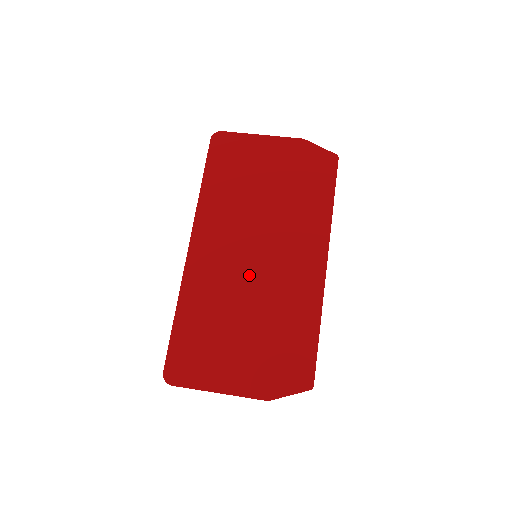
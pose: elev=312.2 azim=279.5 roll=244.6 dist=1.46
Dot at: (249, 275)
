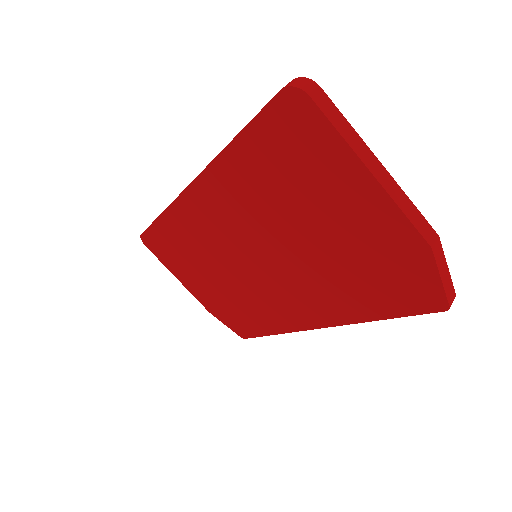
Dot at: (236, 263)
